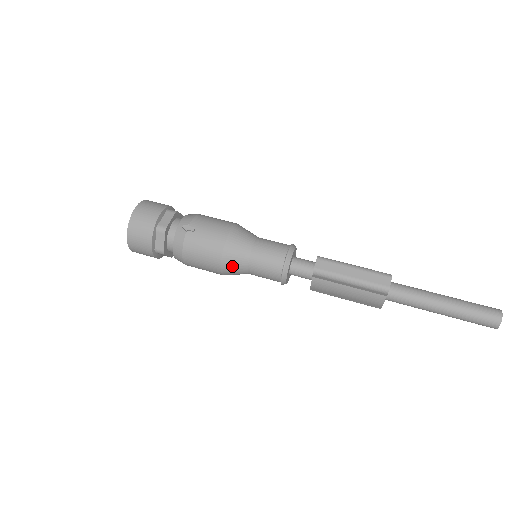
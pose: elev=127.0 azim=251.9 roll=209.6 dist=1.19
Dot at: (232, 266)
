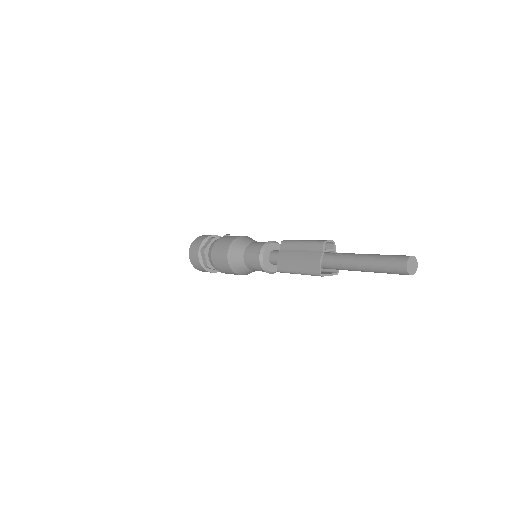
Dot at: (236, 248)
